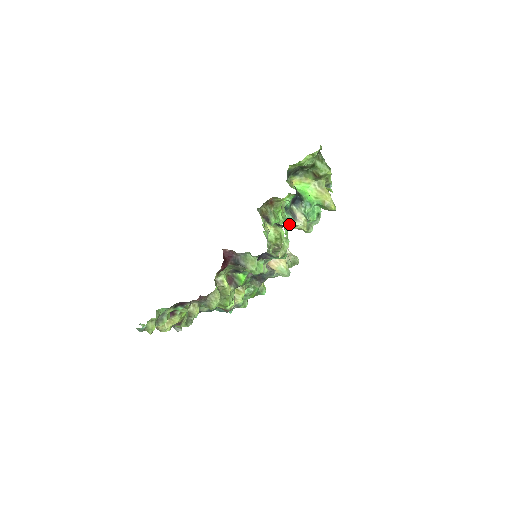
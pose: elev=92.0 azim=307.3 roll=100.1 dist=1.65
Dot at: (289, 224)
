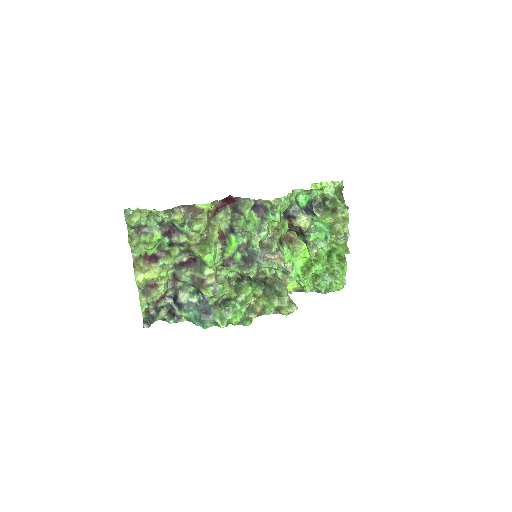
Dot at: (294, 210)
